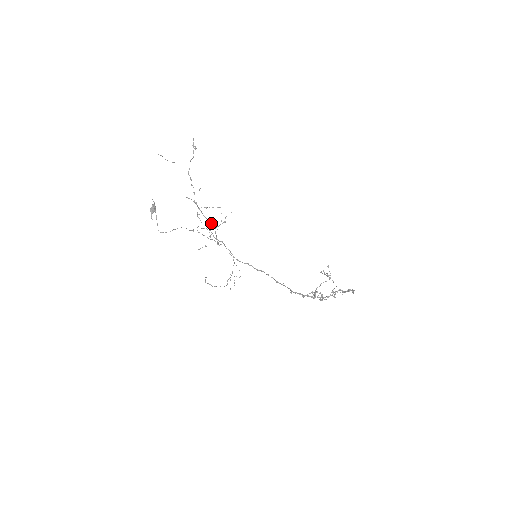
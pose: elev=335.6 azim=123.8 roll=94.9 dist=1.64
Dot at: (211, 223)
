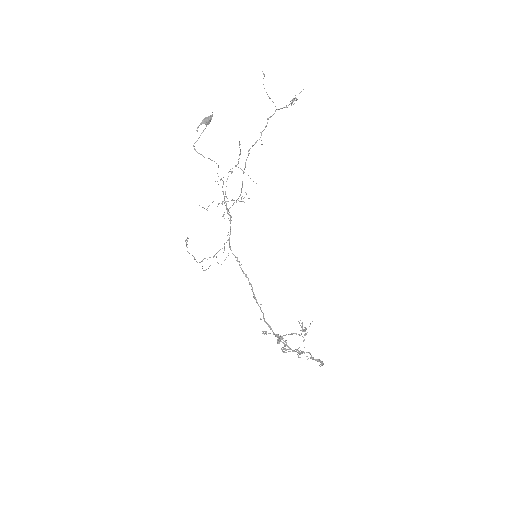
Dot at: (242, 187)
